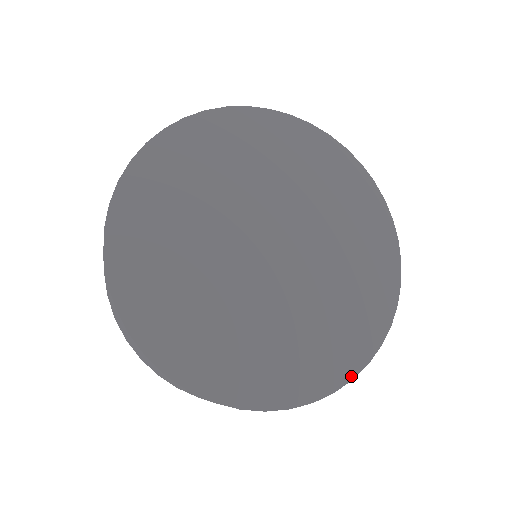
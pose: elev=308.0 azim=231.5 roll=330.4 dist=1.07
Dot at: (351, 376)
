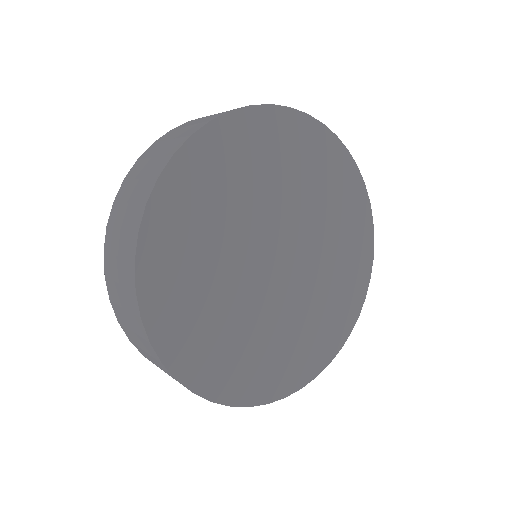
Dot at: (328, 362)
